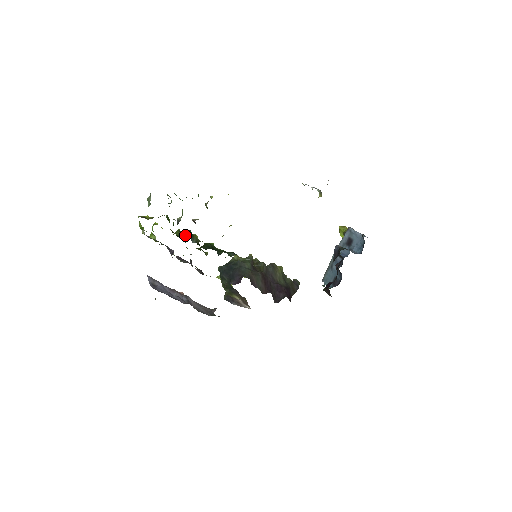
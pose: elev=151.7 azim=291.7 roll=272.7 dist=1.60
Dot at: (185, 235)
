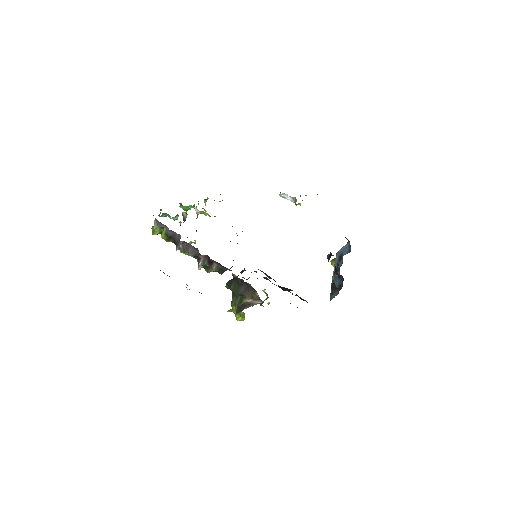
Dot at: occluded
